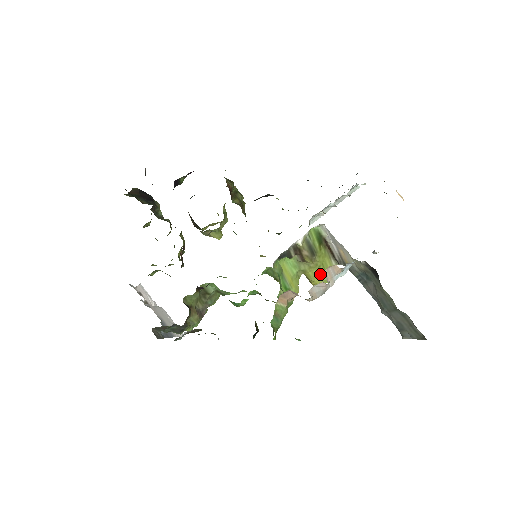
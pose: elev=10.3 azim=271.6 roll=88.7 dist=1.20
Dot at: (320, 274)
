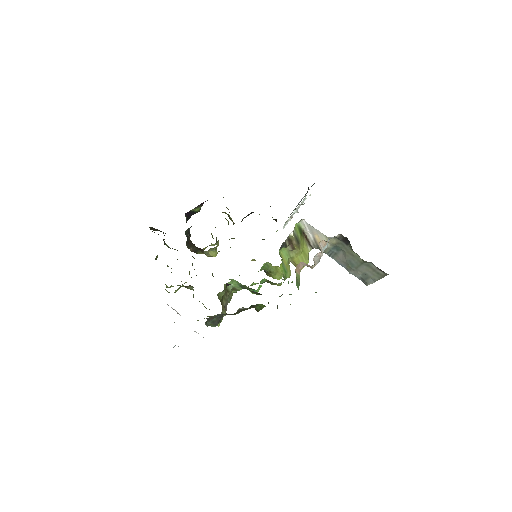
Dot at: (302, 259)
